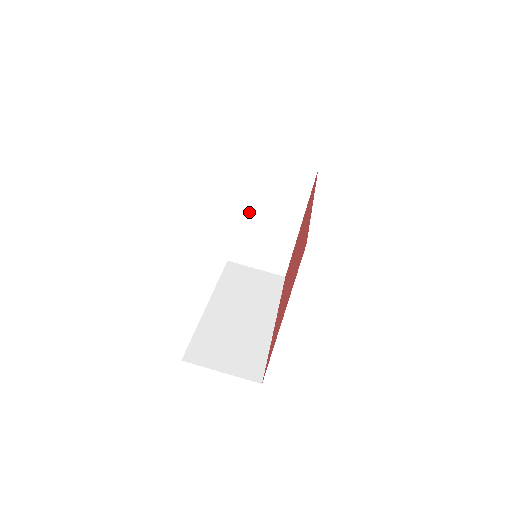
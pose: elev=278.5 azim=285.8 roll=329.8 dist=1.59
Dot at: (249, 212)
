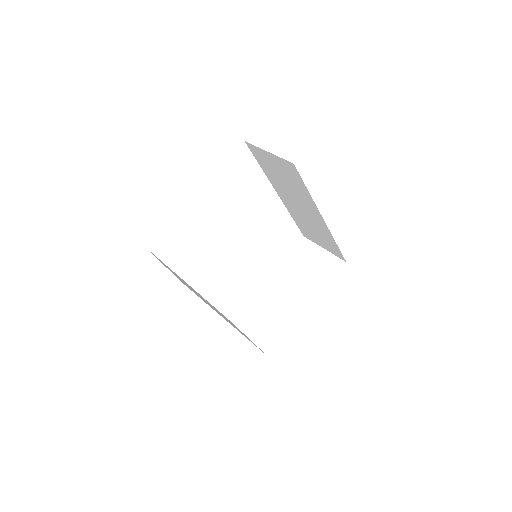
Dot at: (275, 283)
